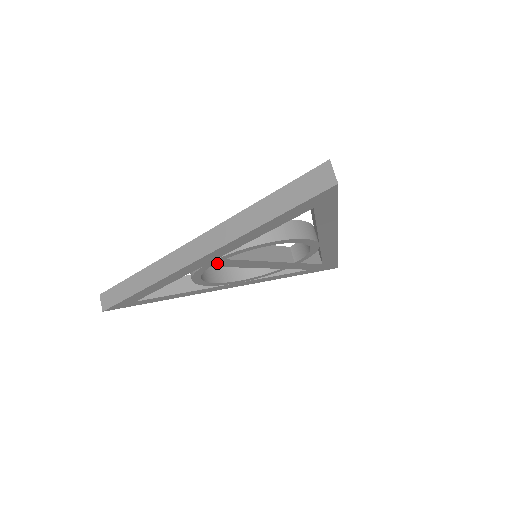
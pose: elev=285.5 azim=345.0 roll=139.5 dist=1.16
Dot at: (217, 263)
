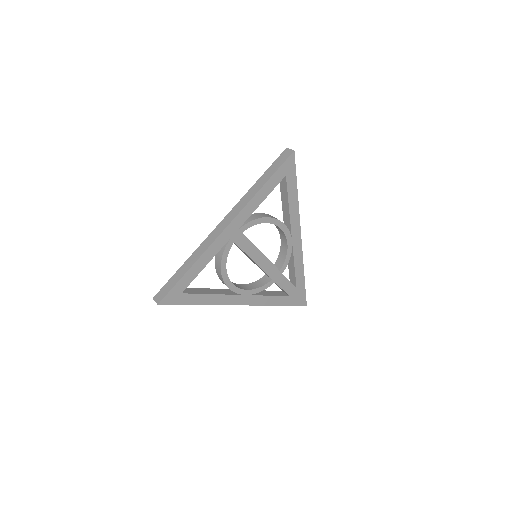
Dot at: (238, 238)
